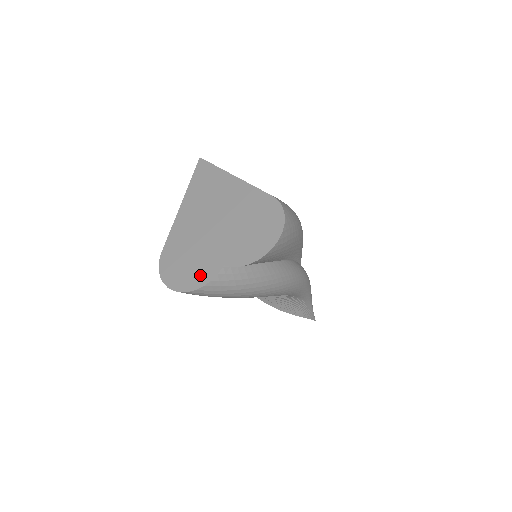
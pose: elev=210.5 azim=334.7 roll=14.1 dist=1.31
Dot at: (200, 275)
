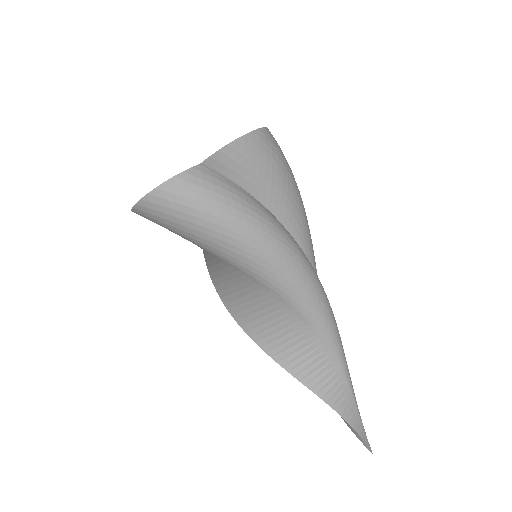
Dot at: occluded
